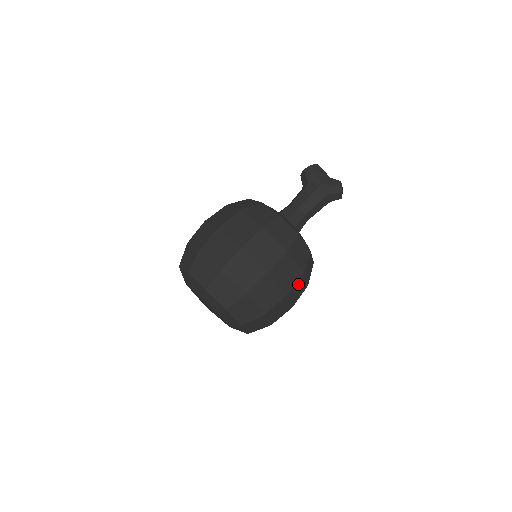
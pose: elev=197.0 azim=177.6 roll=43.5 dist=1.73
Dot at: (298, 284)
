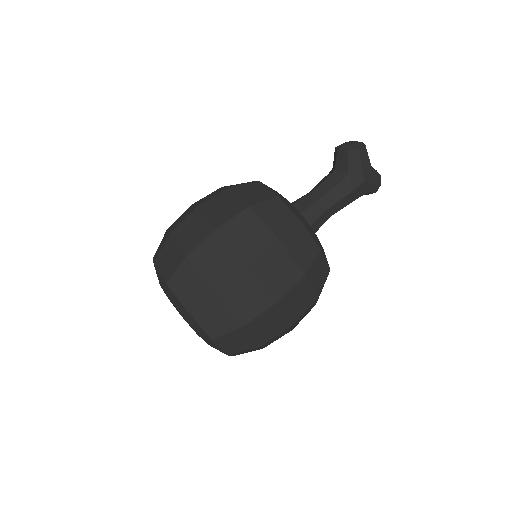
Dot at: occluded
